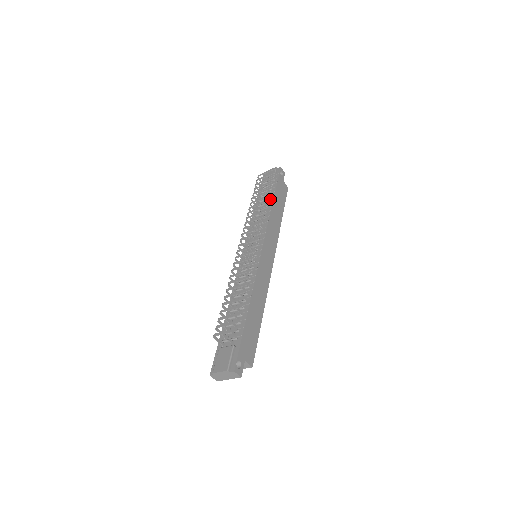
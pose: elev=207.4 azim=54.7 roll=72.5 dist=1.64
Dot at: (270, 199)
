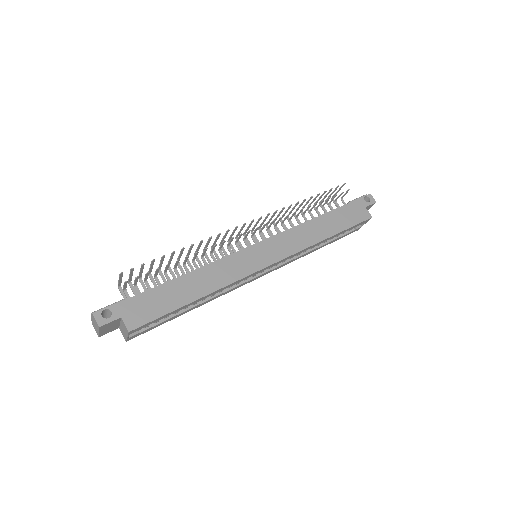
Dot at: occluded
